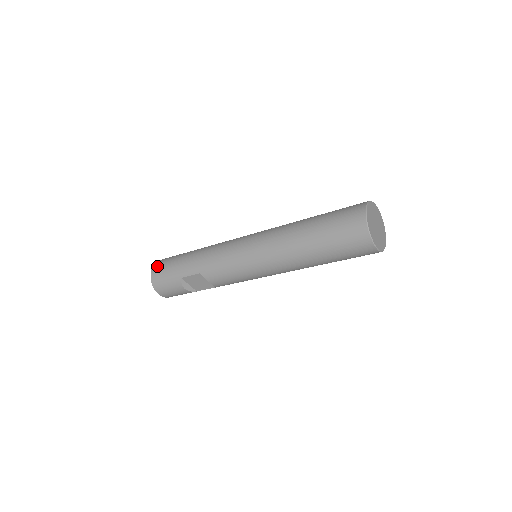
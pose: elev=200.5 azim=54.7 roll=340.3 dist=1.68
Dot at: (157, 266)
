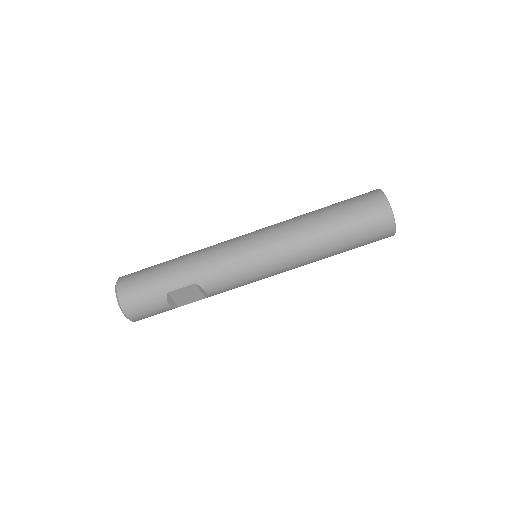
Dot at: (125, 284)
